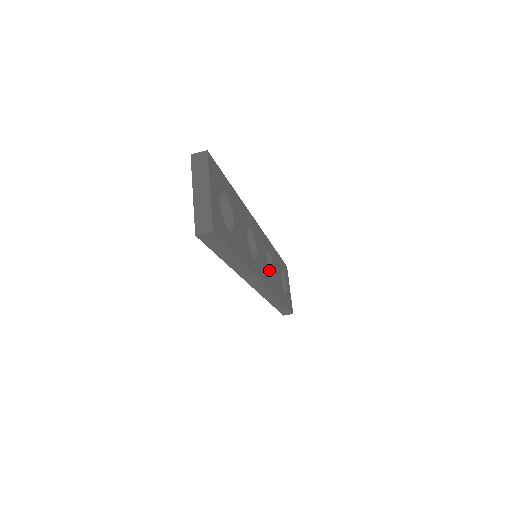
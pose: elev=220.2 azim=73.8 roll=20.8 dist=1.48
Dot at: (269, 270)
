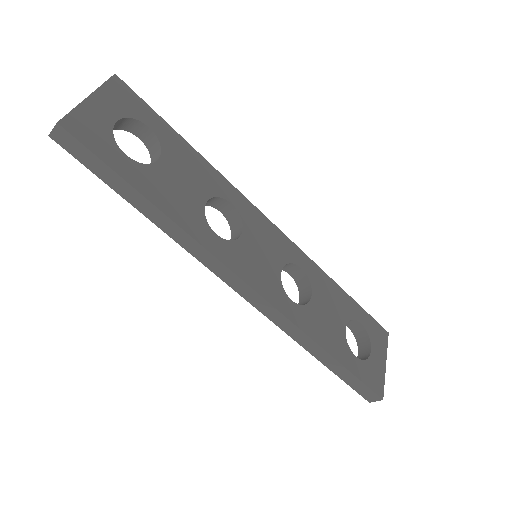
Dot at: (306, 298)
